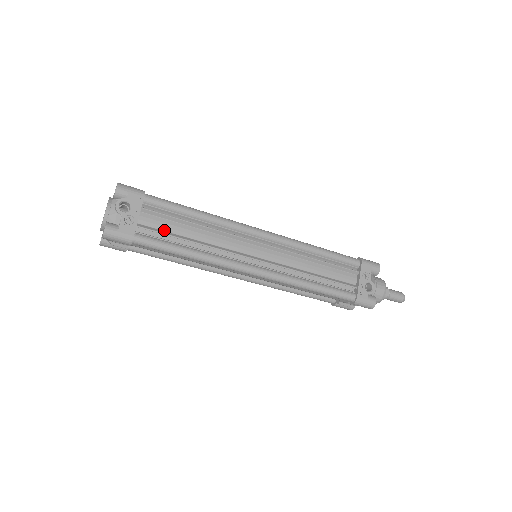
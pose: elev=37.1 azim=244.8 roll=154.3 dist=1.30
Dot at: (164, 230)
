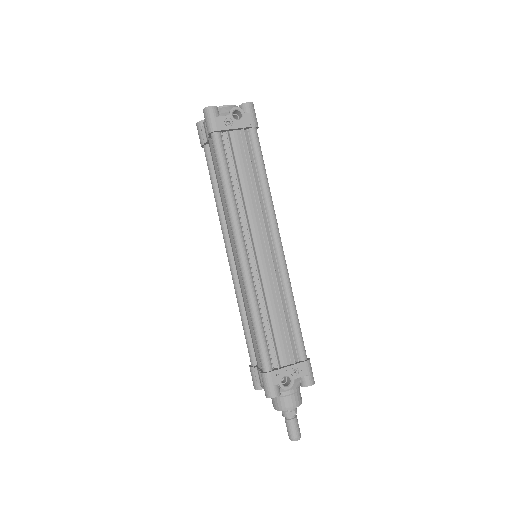
Dot at: (235, 156)
